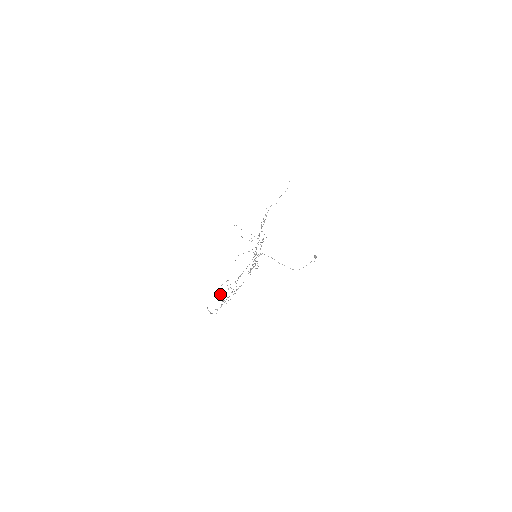
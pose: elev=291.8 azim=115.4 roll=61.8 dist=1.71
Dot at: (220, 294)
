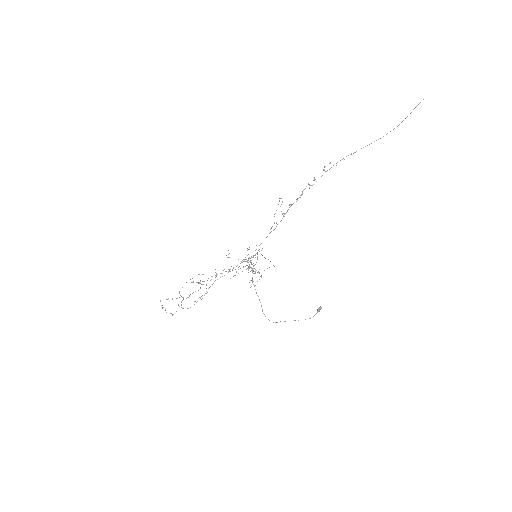
Dot at: occluded
